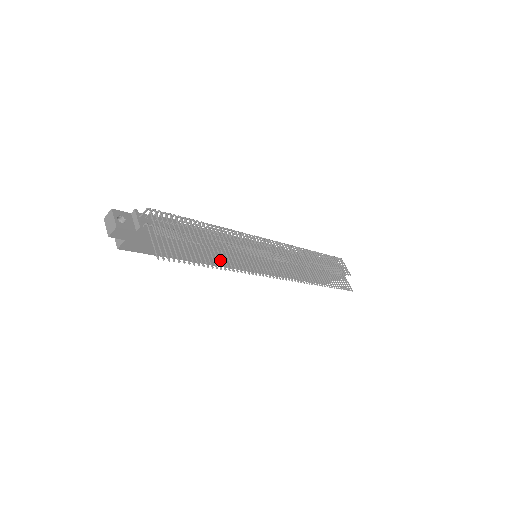
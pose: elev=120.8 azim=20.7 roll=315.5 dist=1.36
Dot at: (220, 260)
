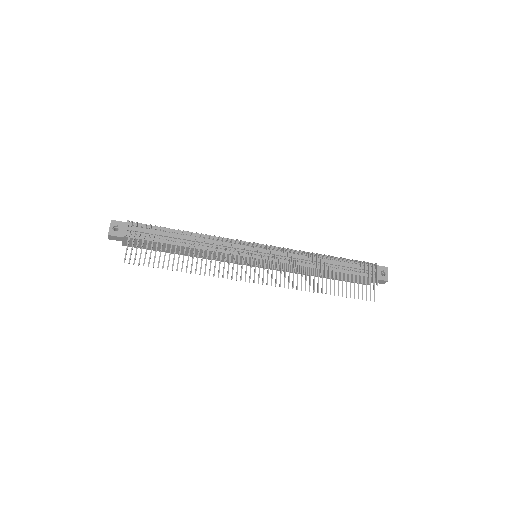
Dot at: (215, 257)
